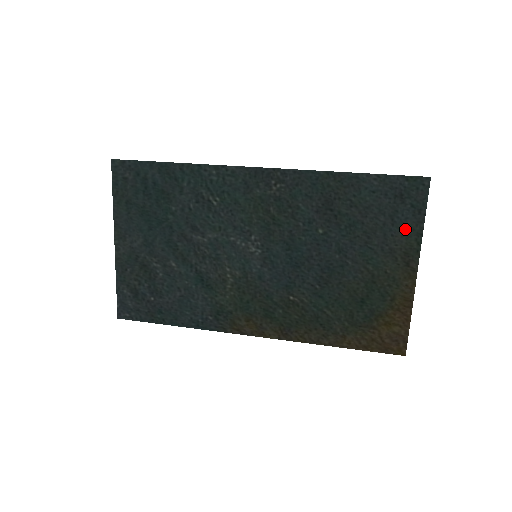
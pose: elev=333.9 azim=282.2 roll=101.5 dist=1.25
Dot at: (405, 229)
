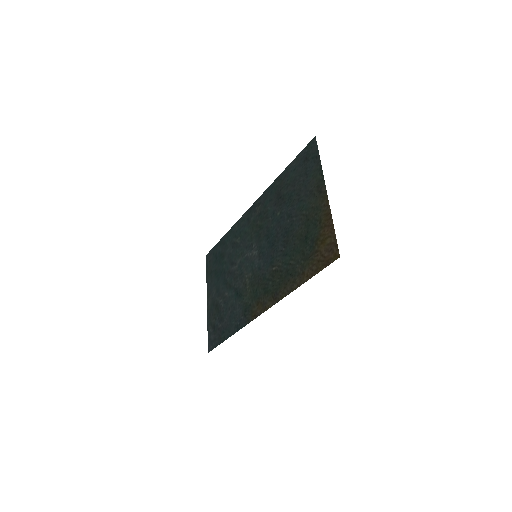
Dot at: (313, 173)
